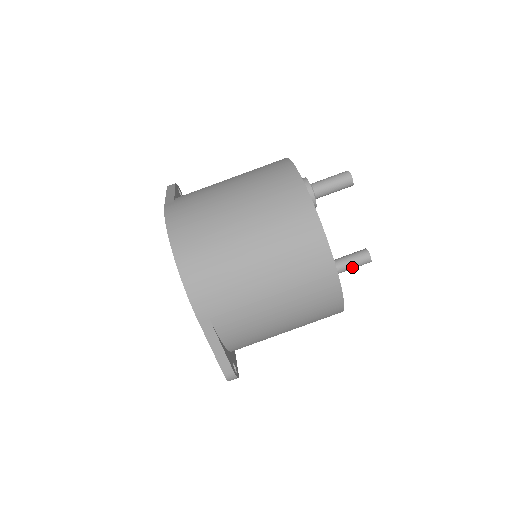
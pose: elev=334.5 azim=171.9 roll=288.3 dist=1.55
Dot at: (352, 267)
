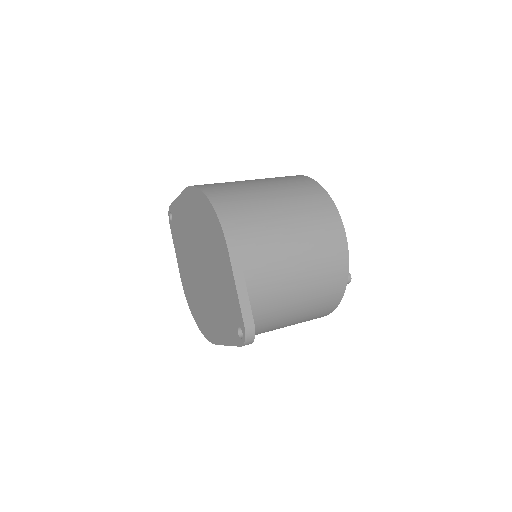
Dot at: occluded
